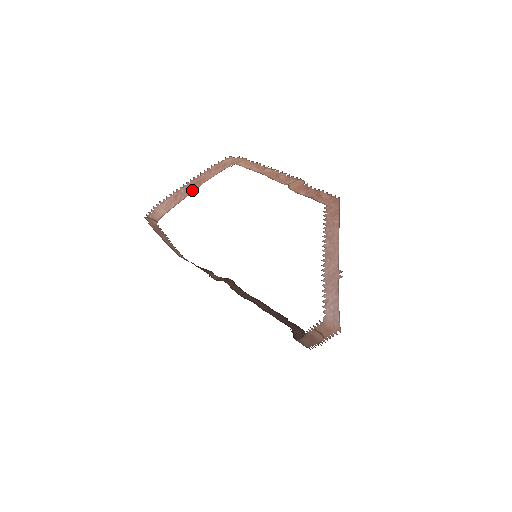
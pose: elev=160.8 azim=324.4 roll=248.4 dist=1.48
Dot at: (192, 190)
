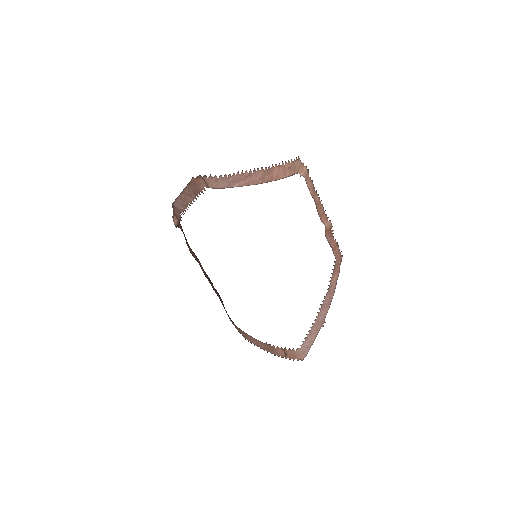
Dot at: (263, 181)
